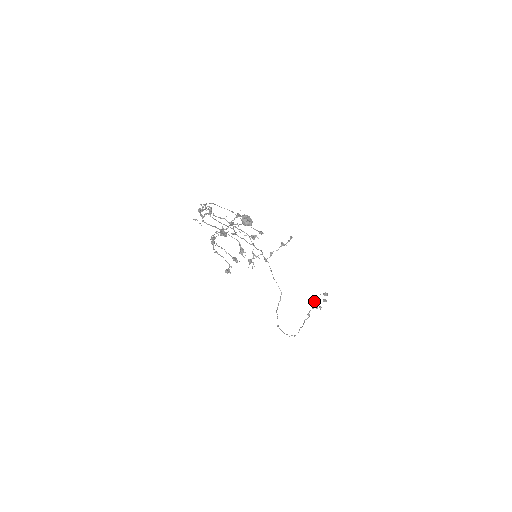
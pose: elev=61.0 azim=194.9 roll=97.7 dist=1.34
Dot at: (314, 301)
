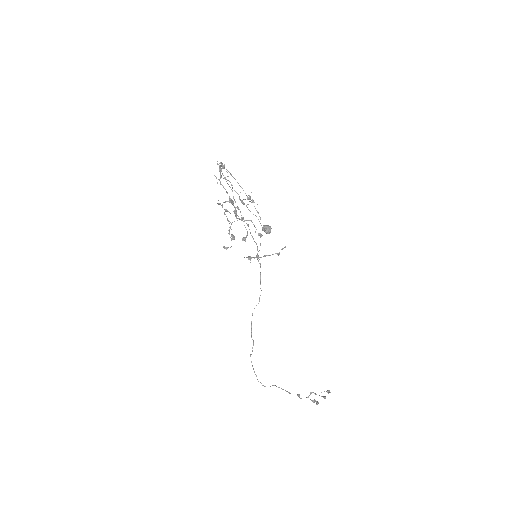
Dot at: occluded
